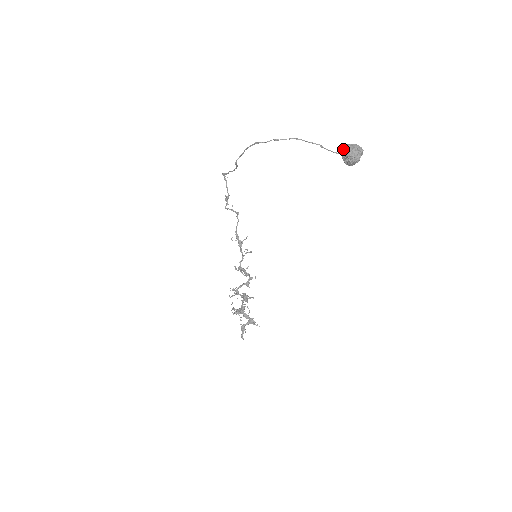
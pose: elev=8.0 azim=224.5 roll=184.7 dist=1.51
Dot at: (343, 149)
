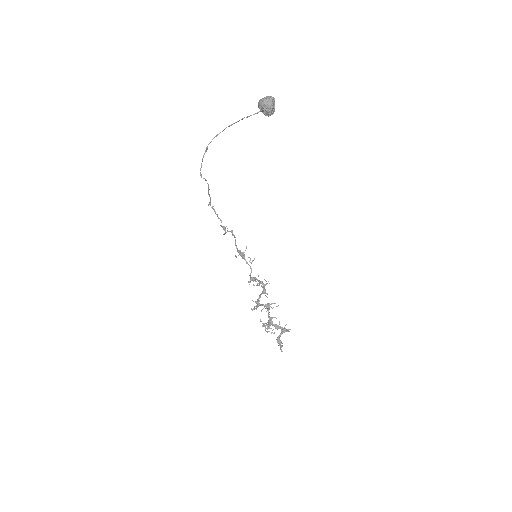
Dot at: (258, 105)
